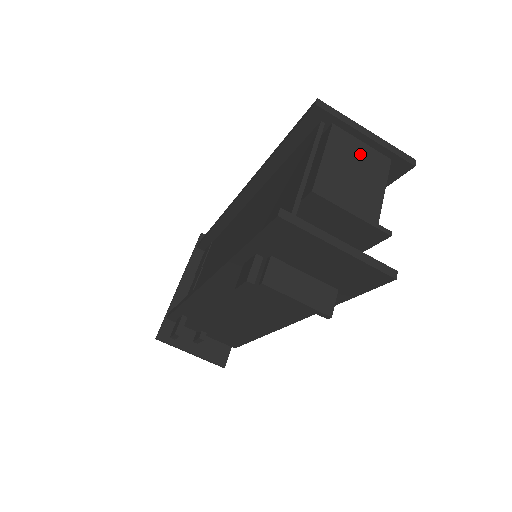
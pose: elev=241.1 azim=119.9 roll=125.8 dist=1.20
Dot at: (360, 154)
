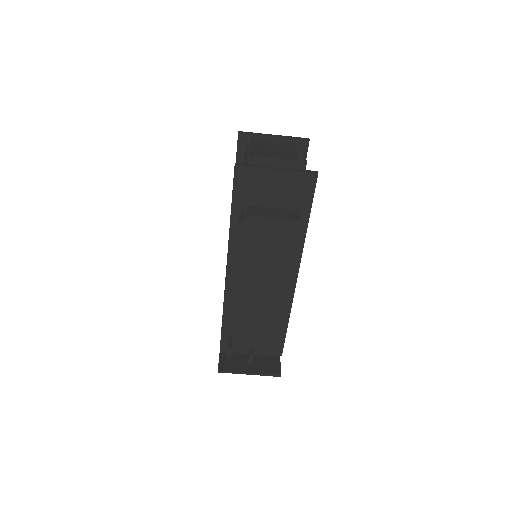
Dot at: (275, 145)
